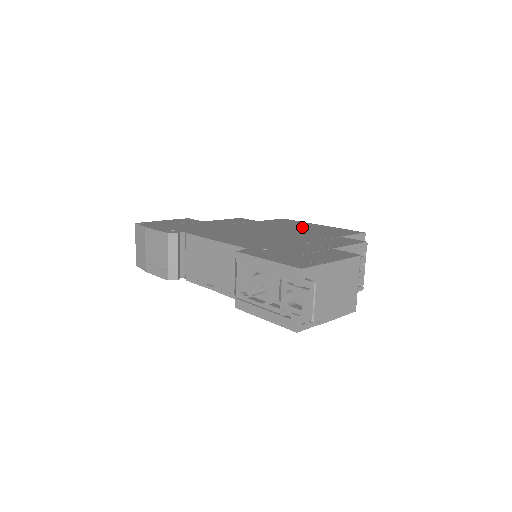
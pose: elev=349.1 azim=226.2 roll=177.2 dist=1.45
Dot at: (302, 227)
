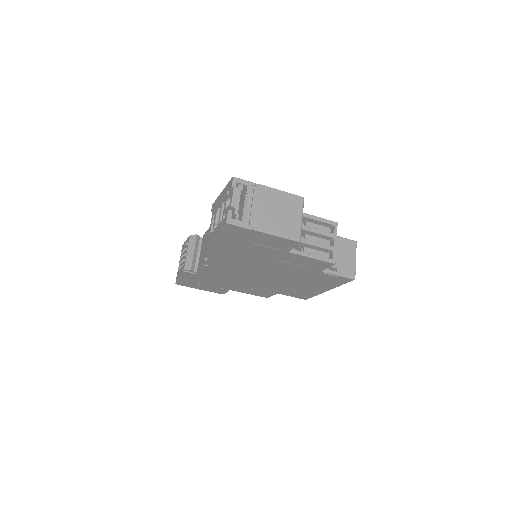
Dot at: occluded
